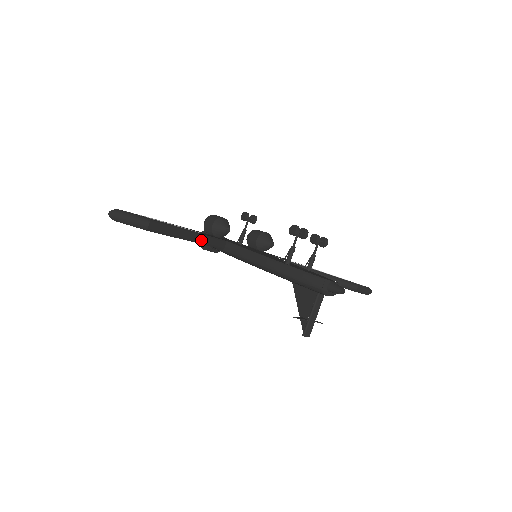
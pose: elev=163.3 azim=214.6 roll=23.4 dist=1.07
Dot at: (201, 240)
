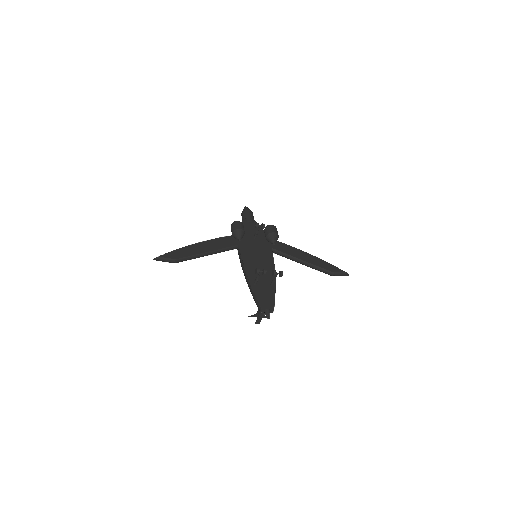
Dot at: (216, 253)
